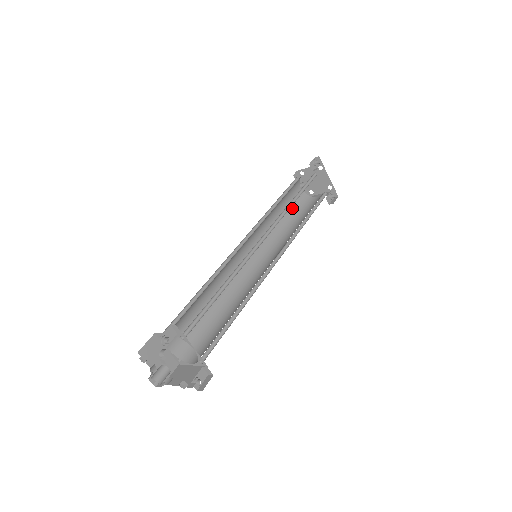
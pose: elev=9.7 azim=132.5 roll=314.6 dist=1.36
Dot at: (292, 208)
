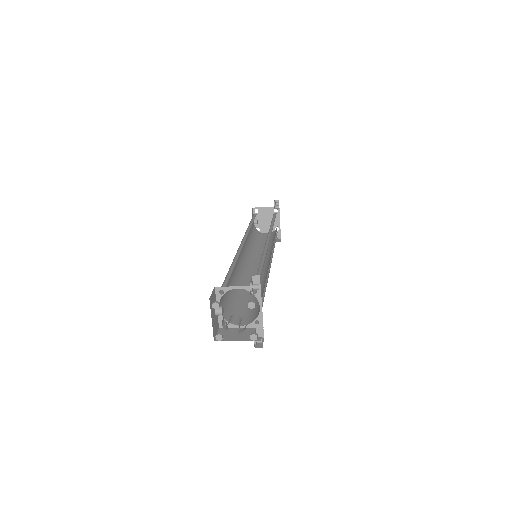
Dot at: (253, 235)
